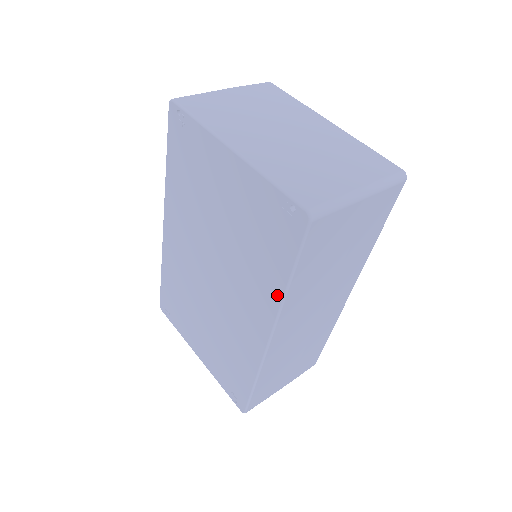
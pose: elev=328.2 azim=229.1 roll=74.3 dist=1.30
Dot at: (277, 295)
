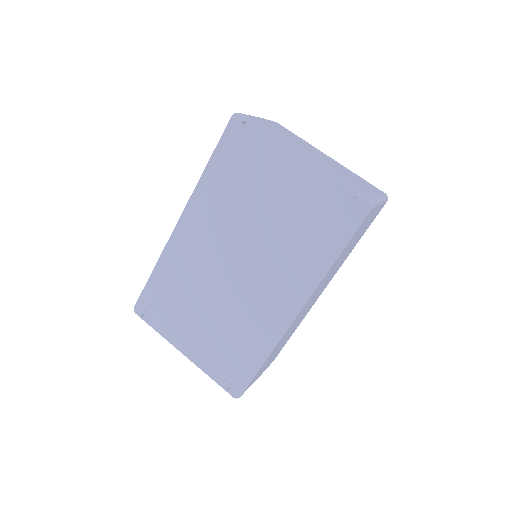
Dot at: (320, 271)
